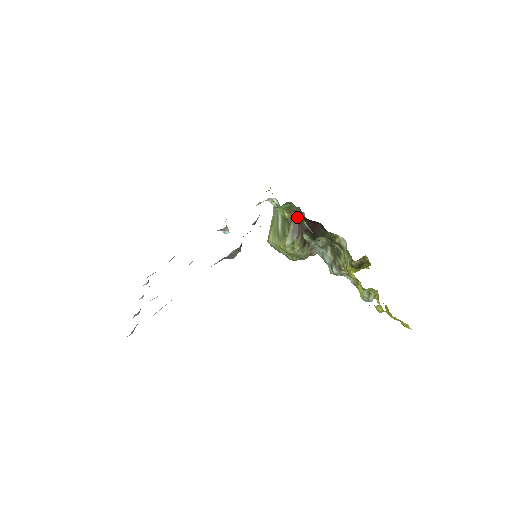
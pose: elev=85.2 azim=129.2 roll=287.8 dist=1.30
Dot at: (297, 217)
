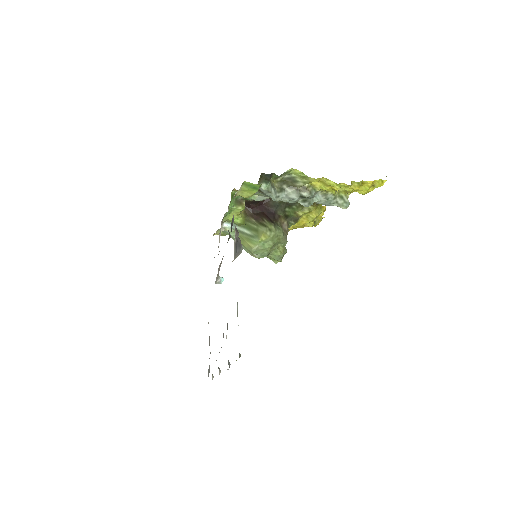
Dot at: (249, 212)
